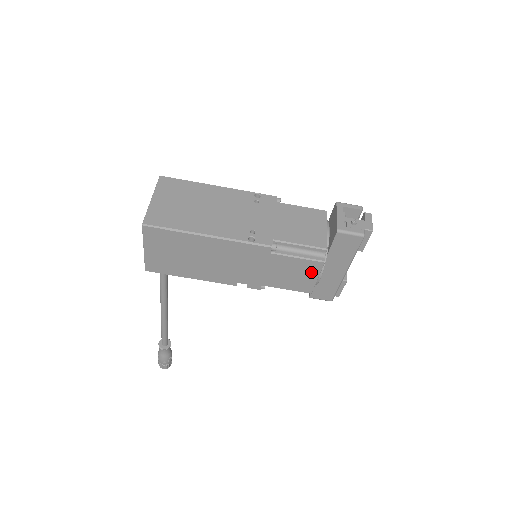
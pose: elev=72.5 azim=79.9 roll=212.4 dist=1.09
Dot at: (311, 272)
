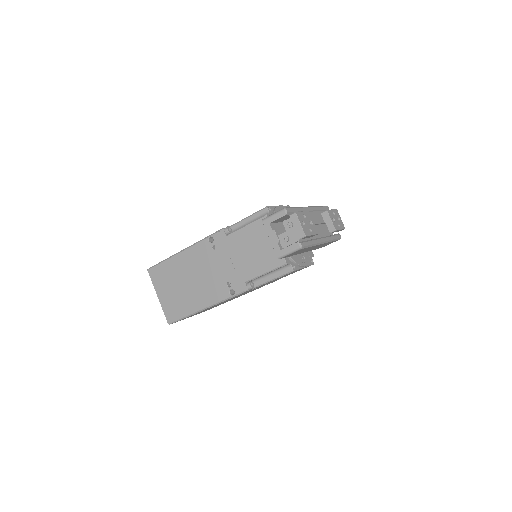
Dot at: occluded
